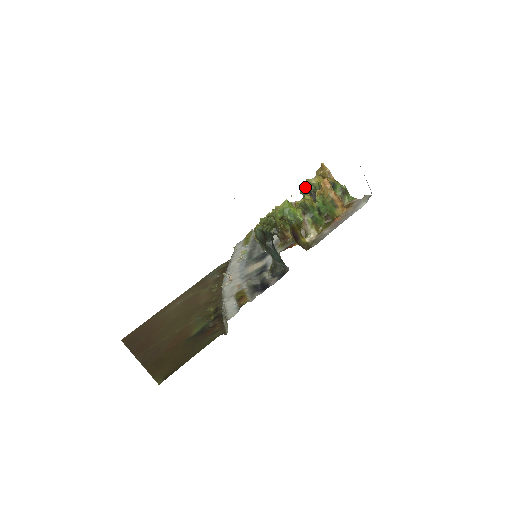
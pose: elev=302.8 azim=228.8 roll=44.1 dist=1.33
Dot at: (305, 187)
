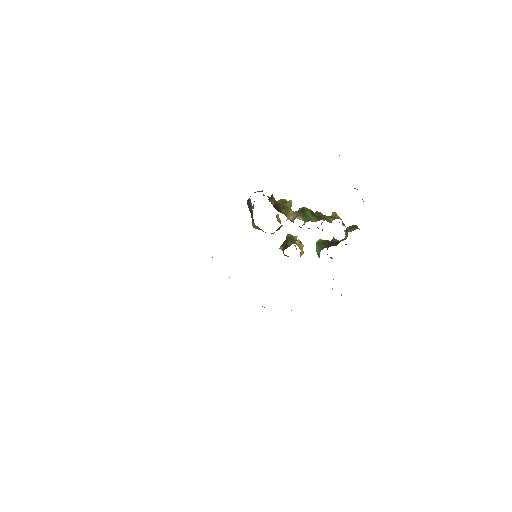
Dot at: occluded
